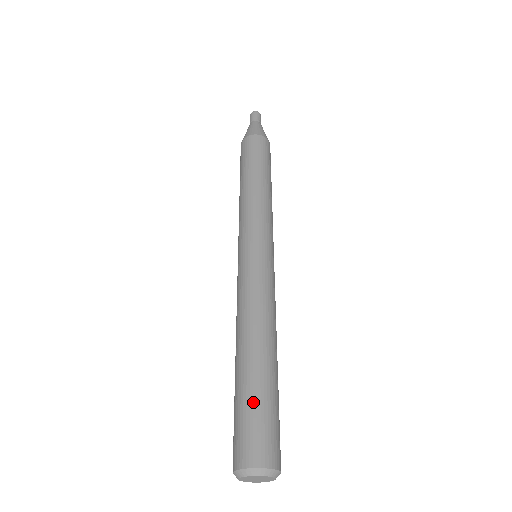
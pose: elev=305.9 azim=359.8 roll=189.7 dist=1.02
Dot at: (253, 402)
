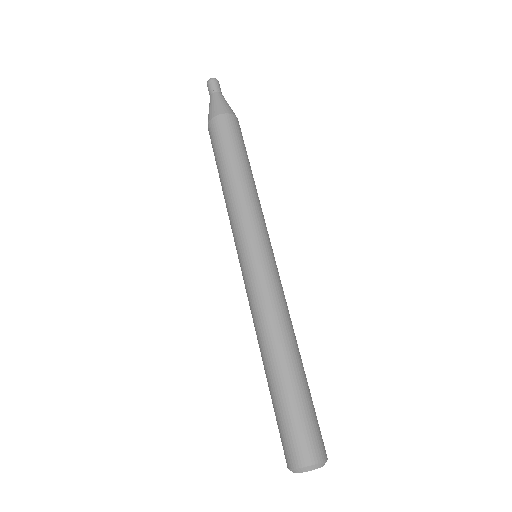
Dot at: (278, 413)
